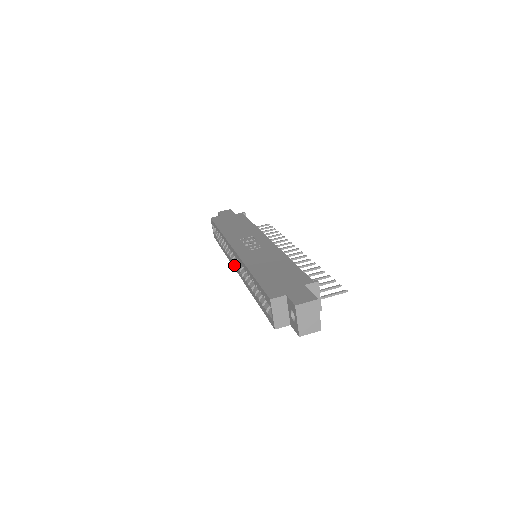
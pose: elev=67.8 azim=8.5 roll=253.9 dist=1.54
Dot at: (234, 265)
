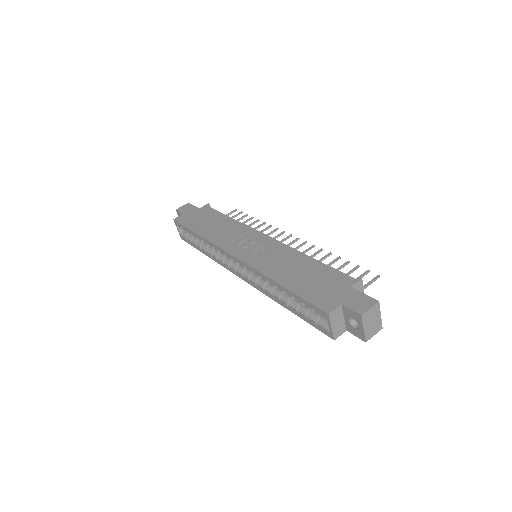
Dot at: (234, 271)
